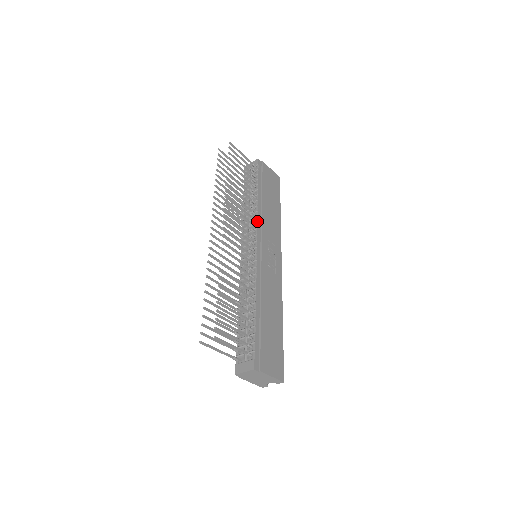
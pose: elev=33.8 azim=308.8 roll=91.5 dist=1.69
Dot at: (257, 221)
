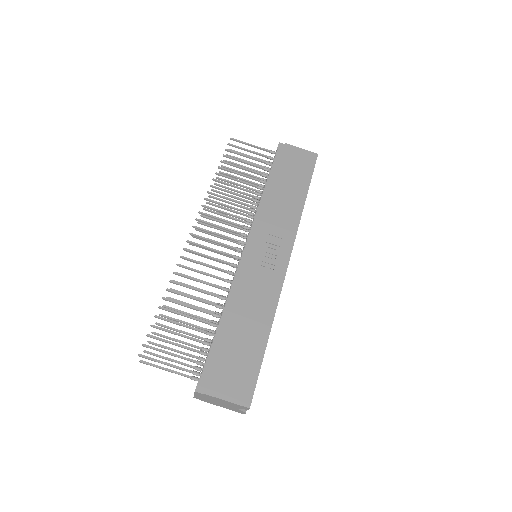
Dot at: (255, 215)
